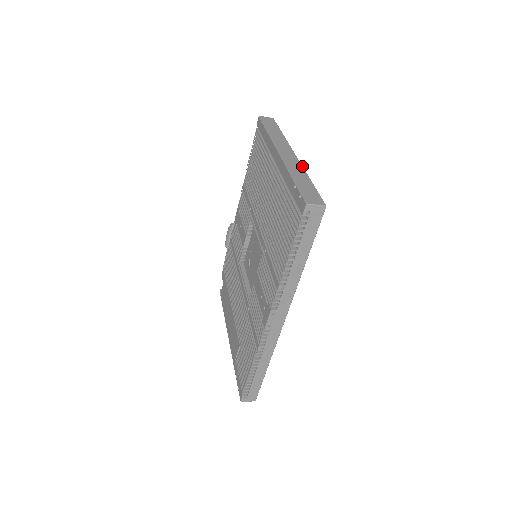
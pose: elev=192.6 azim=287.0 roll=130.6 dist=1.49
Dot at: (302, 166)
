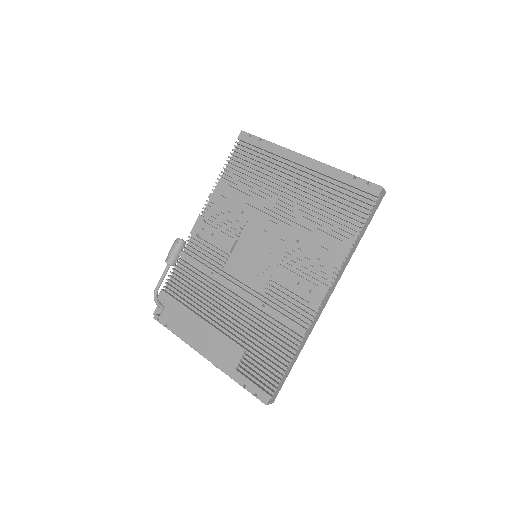
Dot at: occluded
